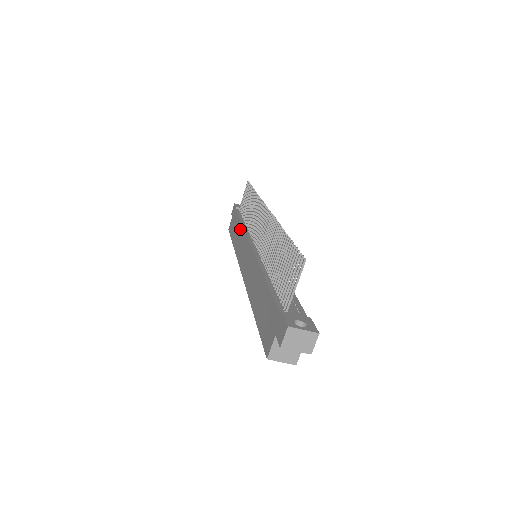
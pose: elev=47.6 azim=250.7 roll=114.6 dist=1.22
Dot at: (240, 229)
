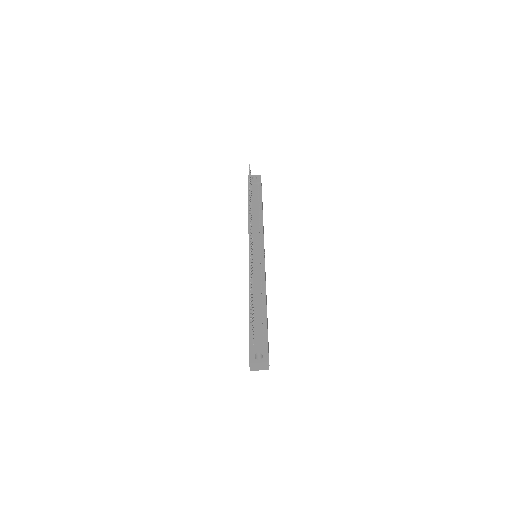
Dot at: occluded
